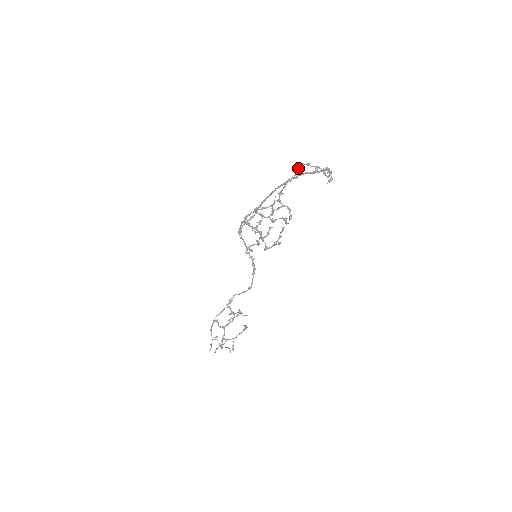
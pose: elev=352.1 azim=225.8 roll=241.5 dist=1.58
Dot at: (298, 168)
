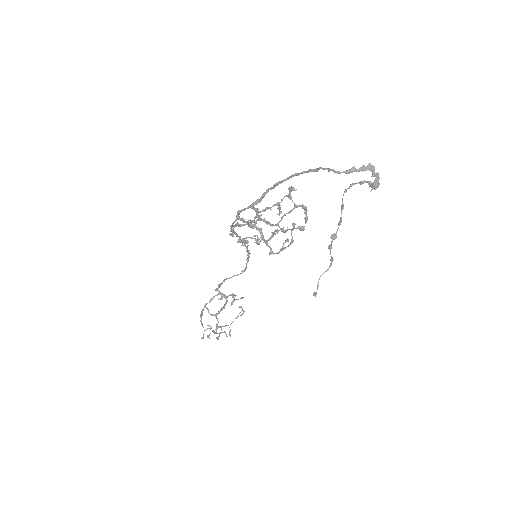
Dot at: (343, 208)
